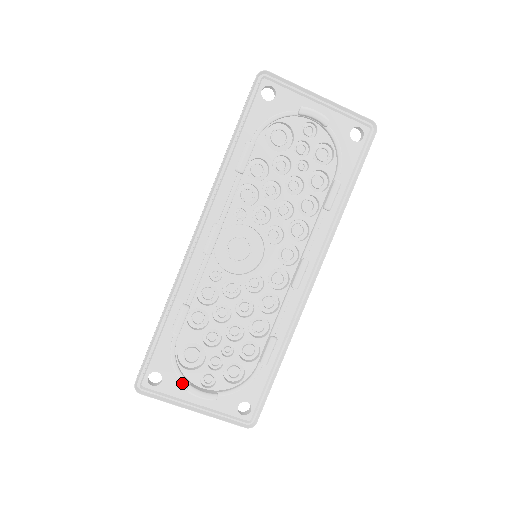
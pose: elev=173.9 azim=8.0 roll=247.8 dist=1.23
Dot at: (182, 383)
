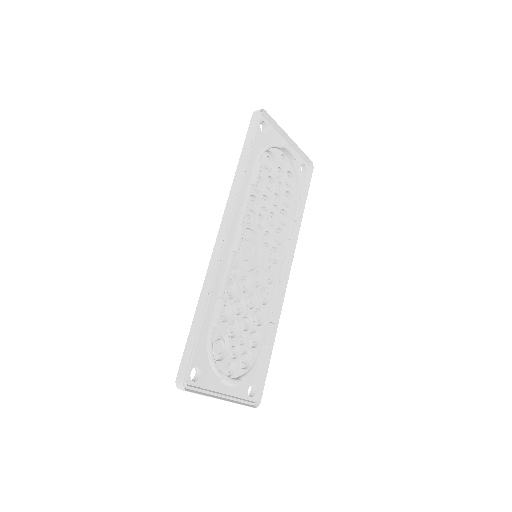
Dot at: (214, 375)
